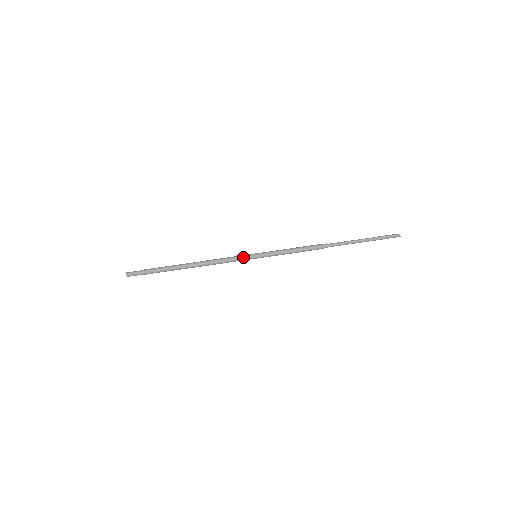
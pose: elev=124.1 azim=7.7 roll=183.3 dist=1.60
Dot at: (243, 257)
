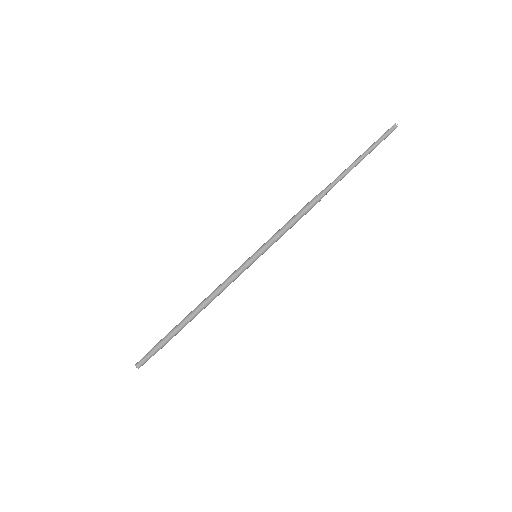
Dot at: (244, 268)
